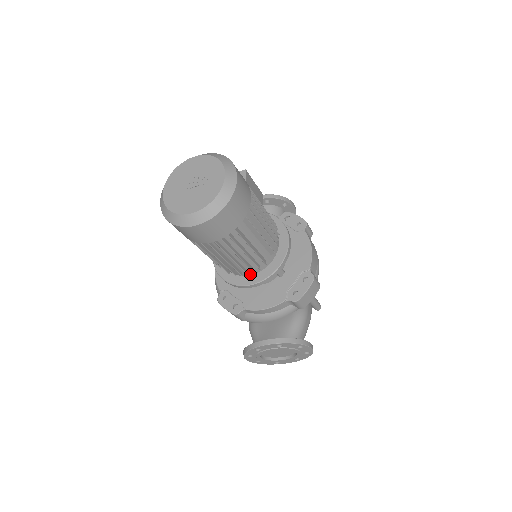
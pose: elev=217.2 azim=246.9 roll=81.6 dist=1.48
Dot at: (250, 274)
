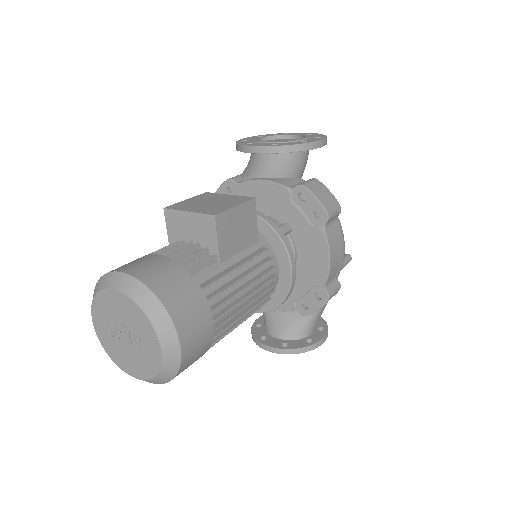
Dot at: occluded
